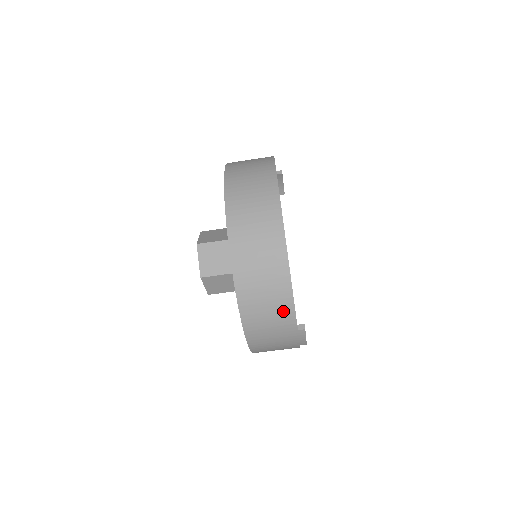
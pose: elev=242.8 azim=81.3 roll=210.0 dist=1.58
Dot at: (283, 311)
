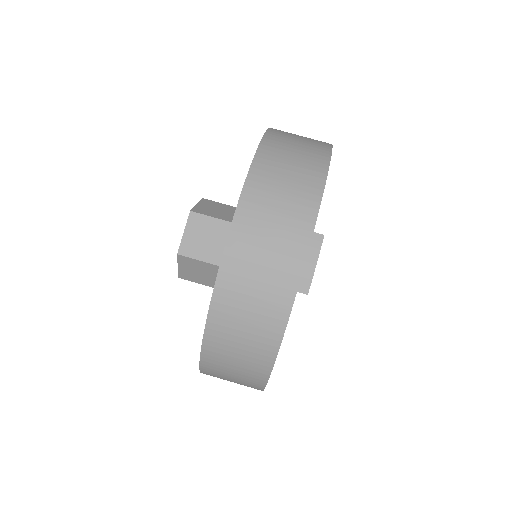
Dot at: (306, 190)
